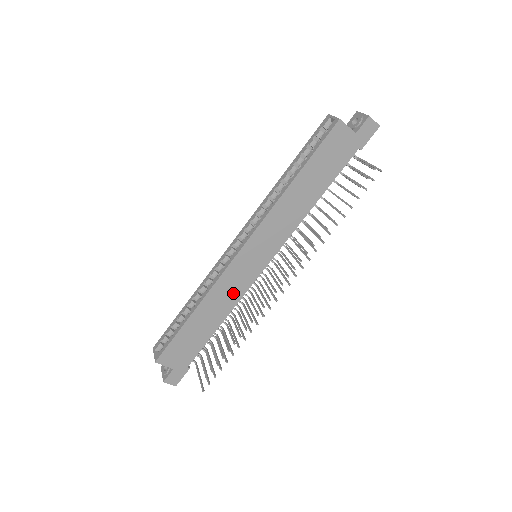
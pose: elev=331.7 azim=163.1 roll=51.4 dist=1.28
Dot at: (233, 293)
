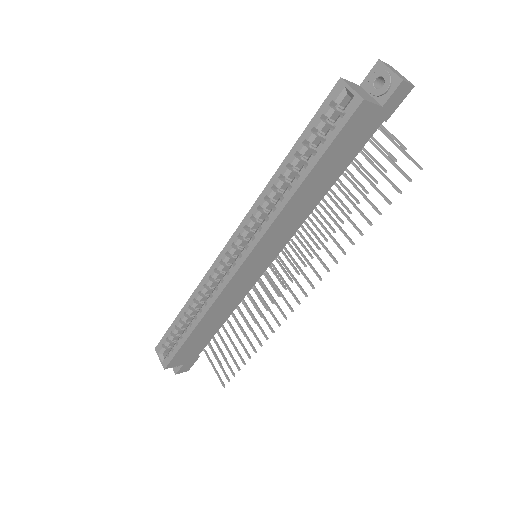
Dot at: (236, 297)
